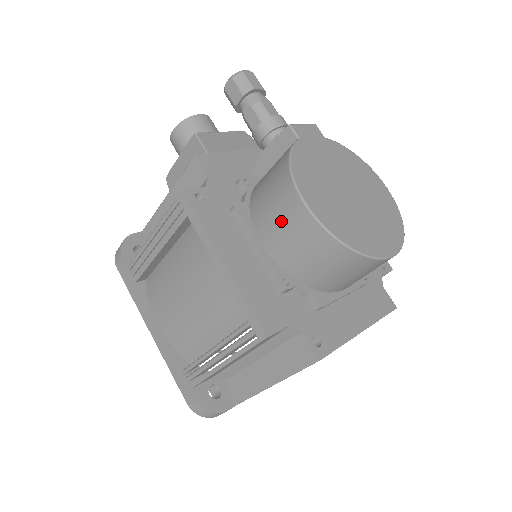
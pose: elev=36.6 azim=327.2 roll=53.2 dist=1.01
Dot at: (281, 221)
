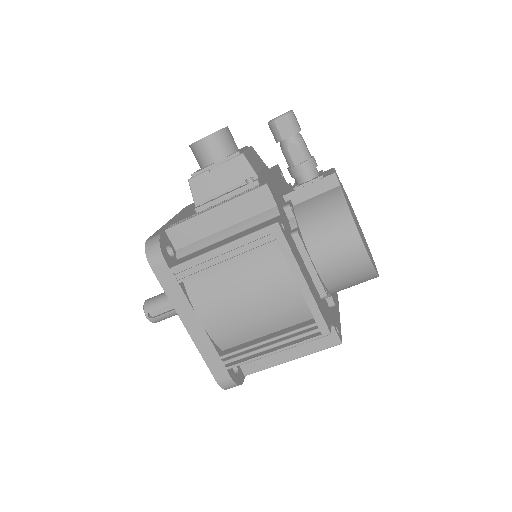
Dot at: (338, 251)
